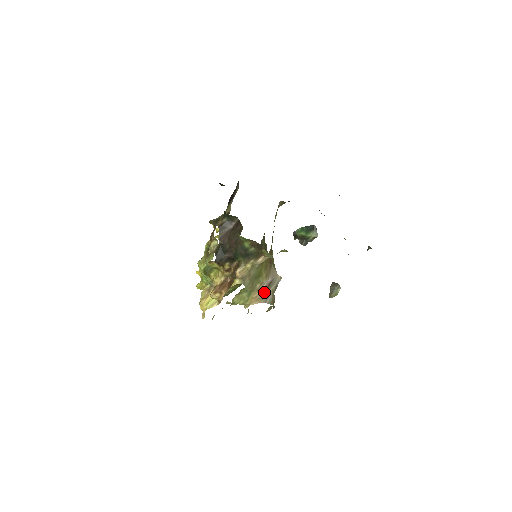
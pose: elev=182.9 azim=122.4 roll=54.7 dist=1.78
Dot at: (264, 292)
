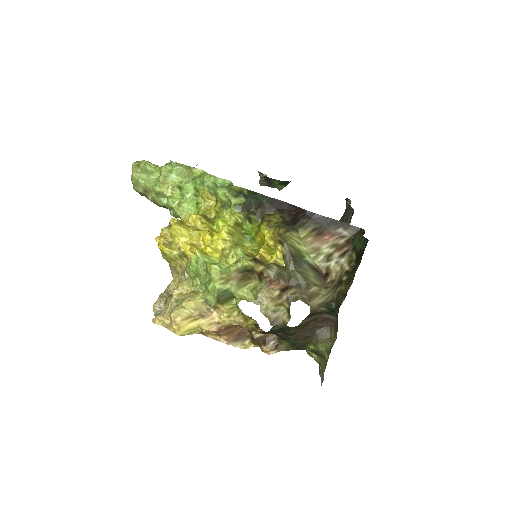
Dot at: occluded
